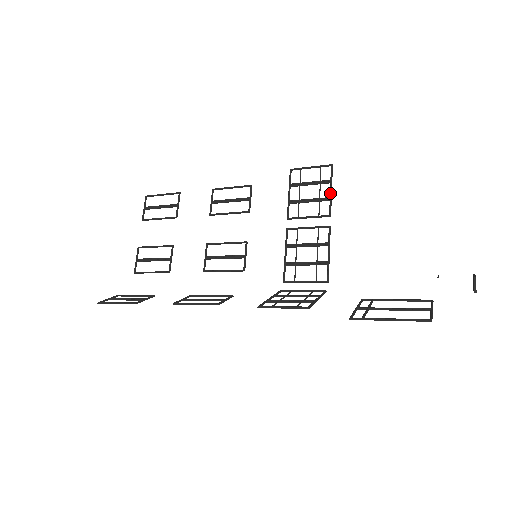
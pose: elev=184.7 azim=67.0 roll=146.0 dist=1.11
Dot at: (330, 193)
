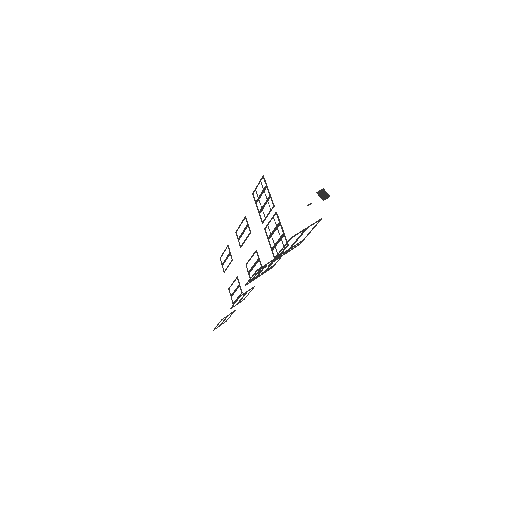
Dot at: occluded
